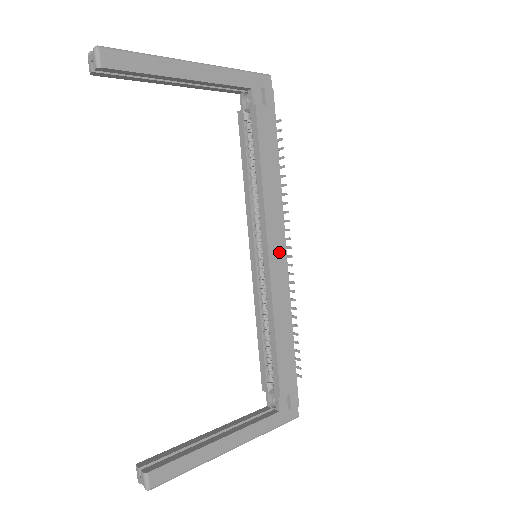
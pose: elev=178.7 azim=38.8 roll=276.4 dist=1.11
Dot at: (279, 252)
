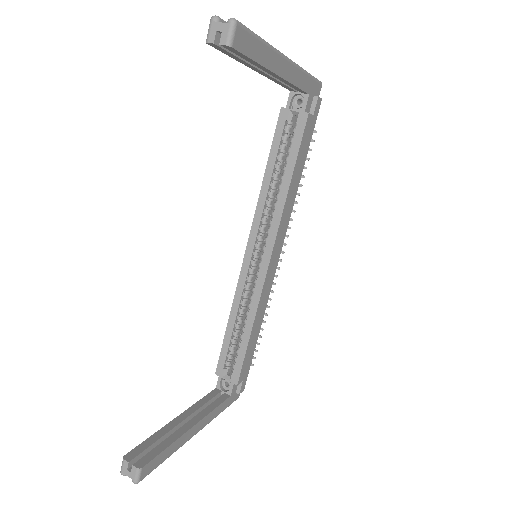
Dot at: (276, 256)
